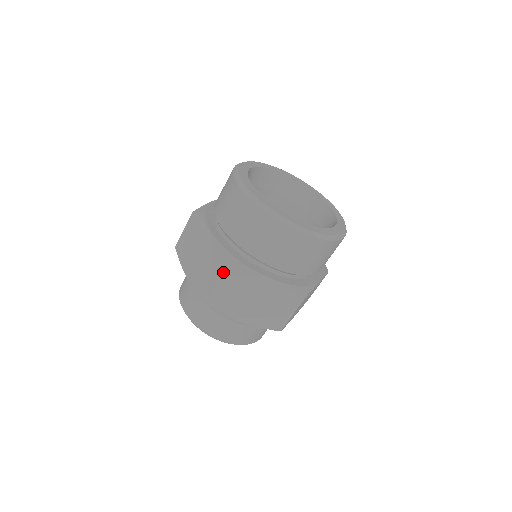
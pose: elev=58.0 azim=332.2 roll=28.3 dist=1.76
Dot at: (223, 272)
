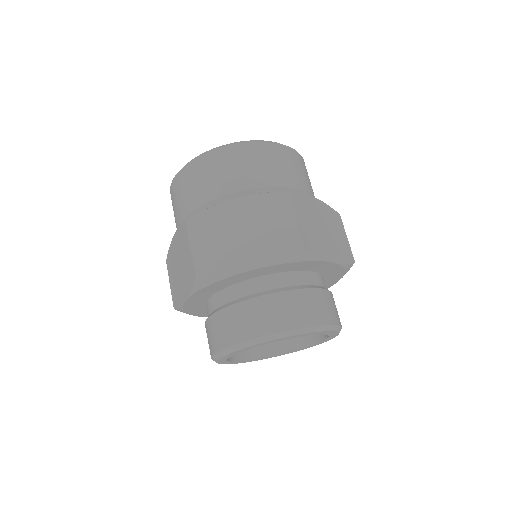
Dot at: (186, 229)
